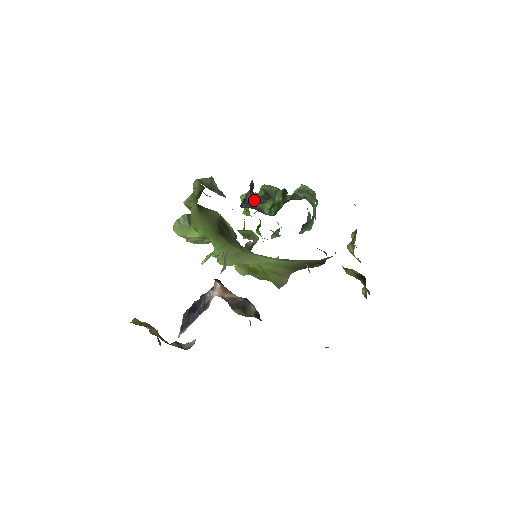
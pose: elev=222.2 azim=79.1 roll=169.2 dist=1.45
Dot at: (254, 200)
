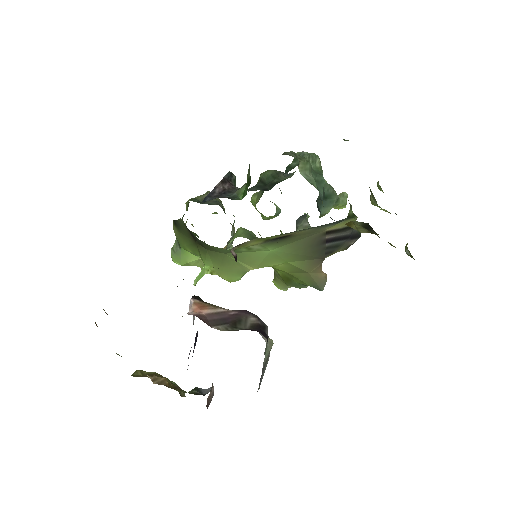
Dot at: (227, 190)
